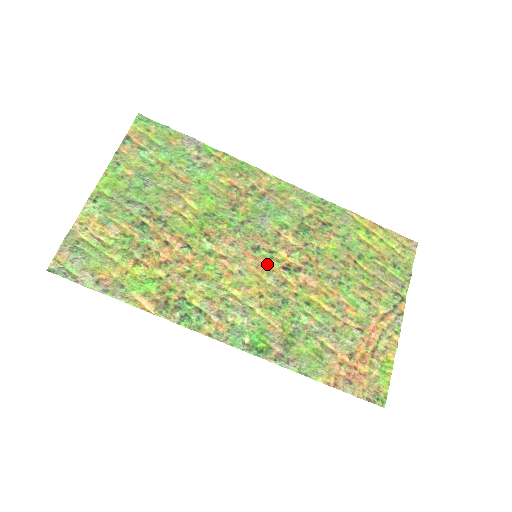
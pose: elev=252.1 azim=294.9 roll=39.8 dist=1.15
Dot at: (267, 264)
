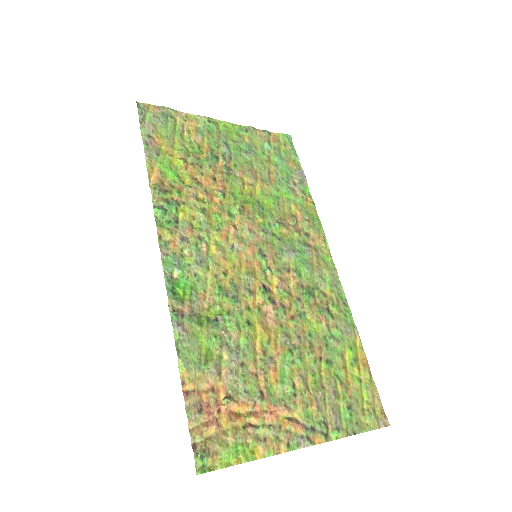
Dot at: (256, 270)
